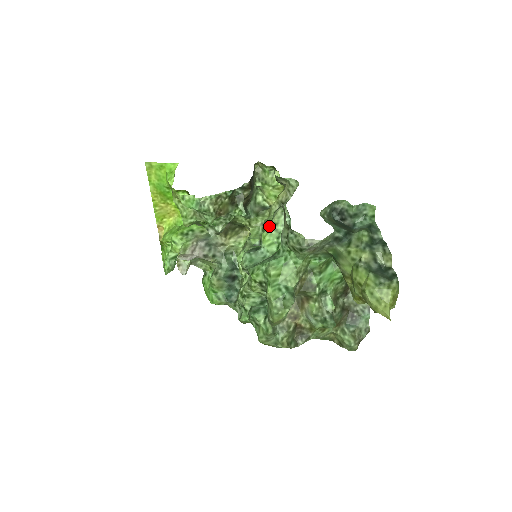
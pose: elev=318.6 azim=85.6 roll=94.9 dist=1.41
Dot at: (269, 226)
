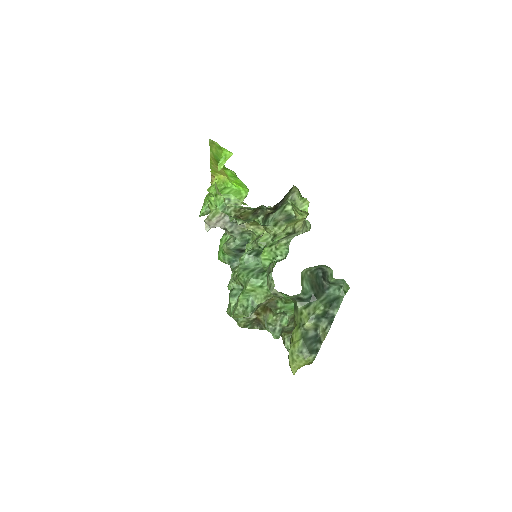
Dot at: (272, 246)
